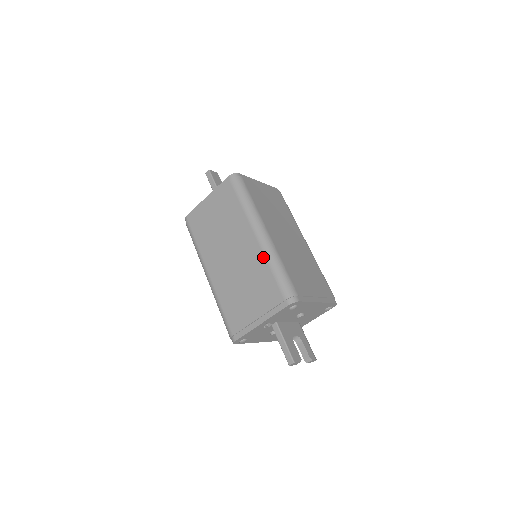
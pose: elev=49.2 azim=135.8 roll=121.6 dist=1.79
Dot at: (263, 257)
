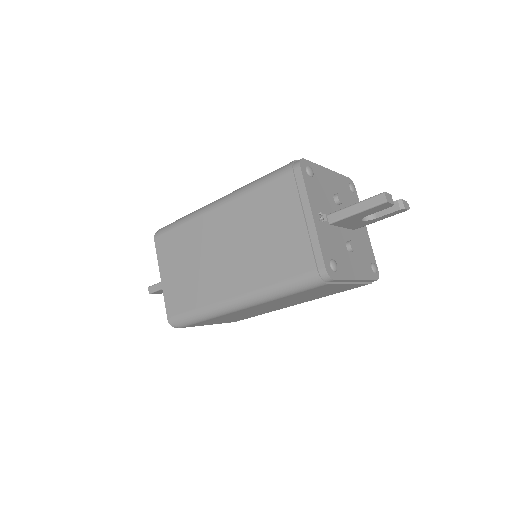
Dot at: (240, 198)
